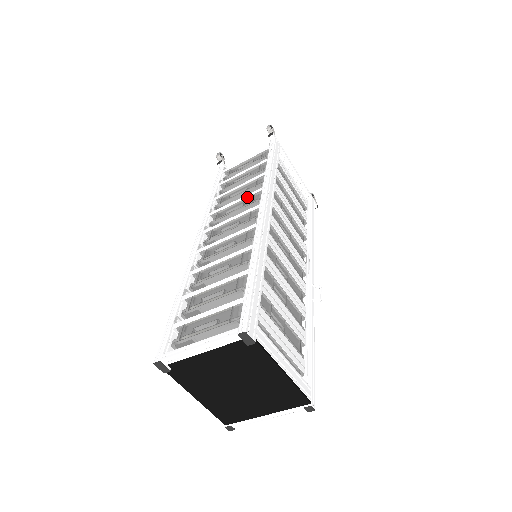
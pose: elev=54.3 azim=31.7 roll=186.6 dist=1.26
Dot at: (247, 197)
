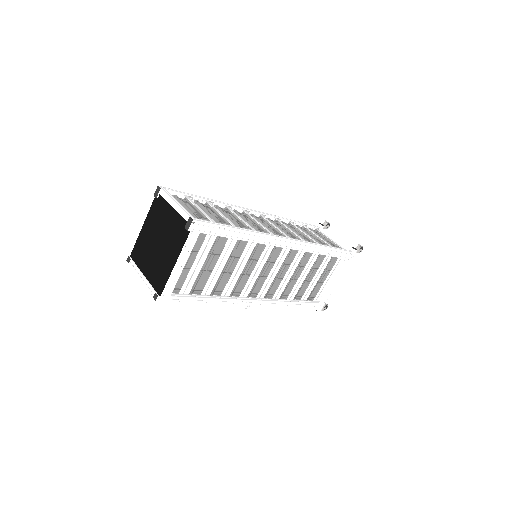
Dot at: (296, 235)
